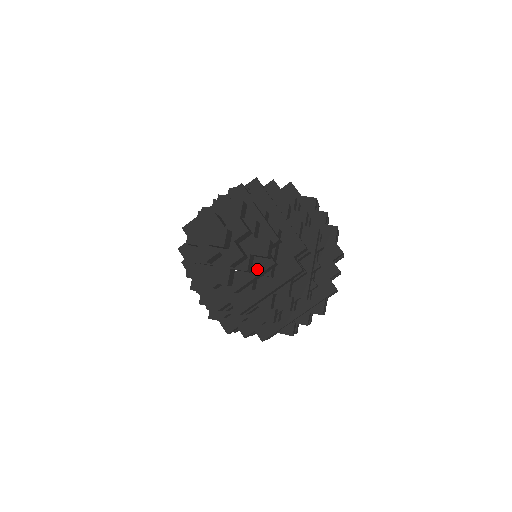
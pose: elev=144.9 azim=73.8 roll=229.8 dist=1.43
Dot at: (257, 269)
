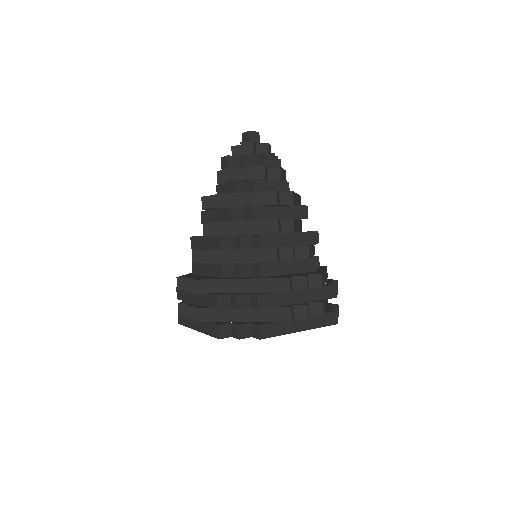
Dot at: occluded
